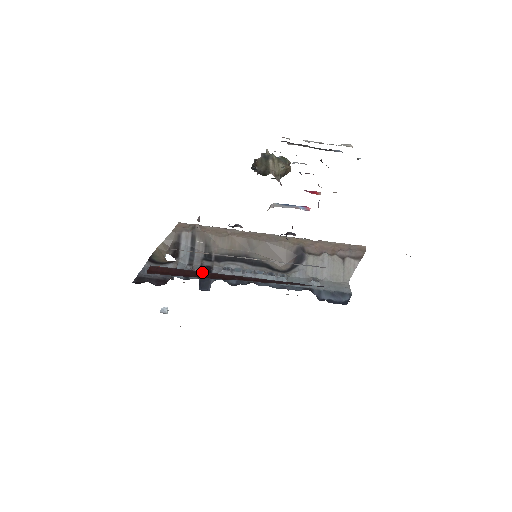
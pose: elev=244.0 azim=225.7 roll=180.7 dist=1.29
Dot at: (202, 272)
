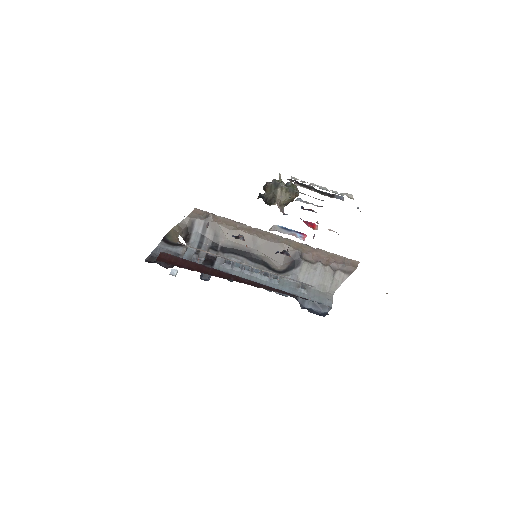
Dot at: (204, 266)
